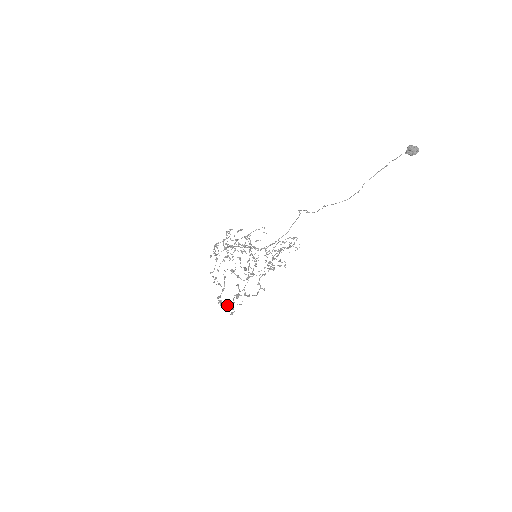
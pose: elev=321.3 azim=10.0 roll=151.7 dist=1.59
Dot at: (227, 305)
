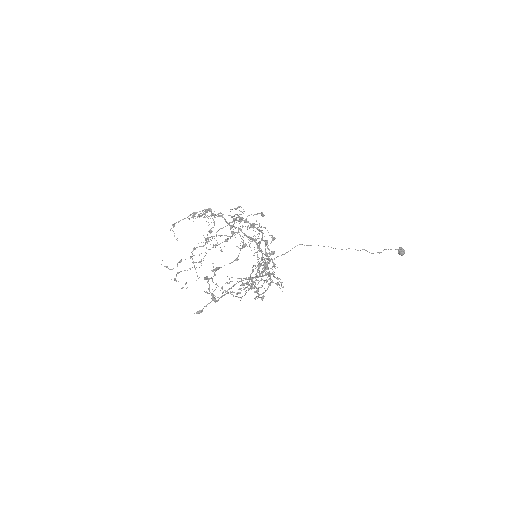
Dot at: (206, 292)
